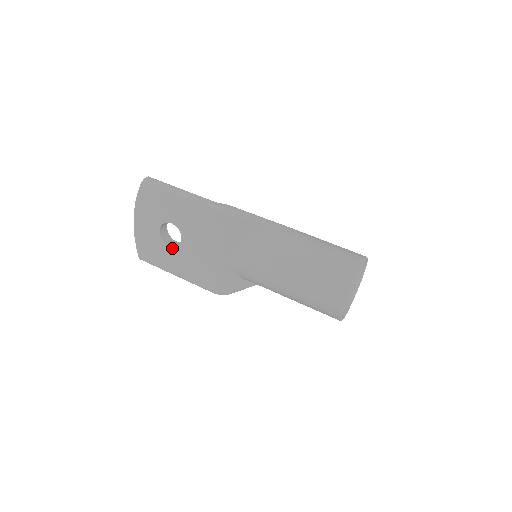
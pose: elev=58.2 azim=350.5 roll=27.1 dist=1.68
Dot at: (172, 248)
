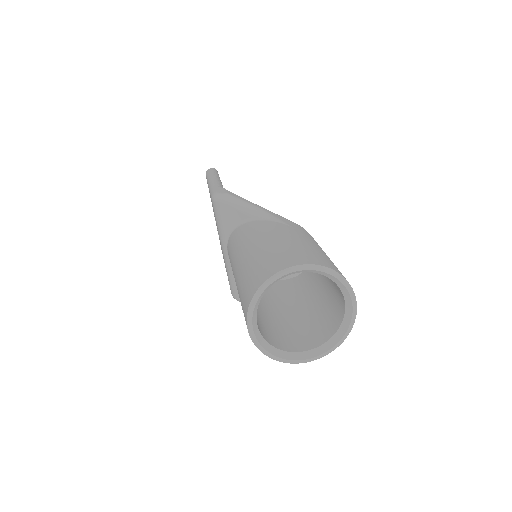
Dot at: occluded
